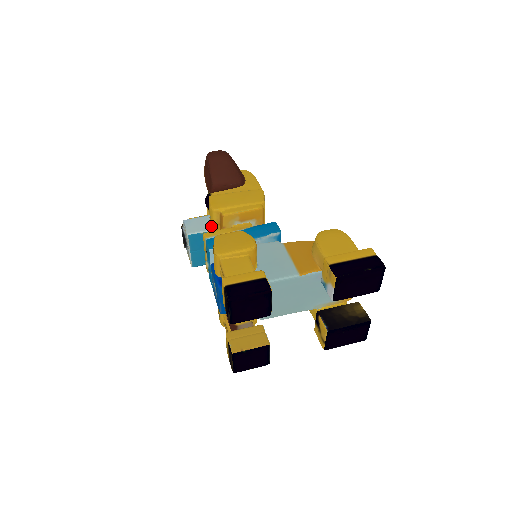
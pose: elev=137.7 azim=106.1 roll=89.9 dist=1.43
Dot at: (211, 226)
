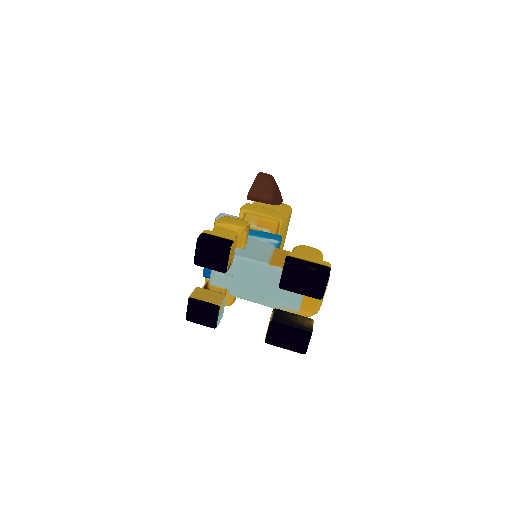
Dot at: occluded
